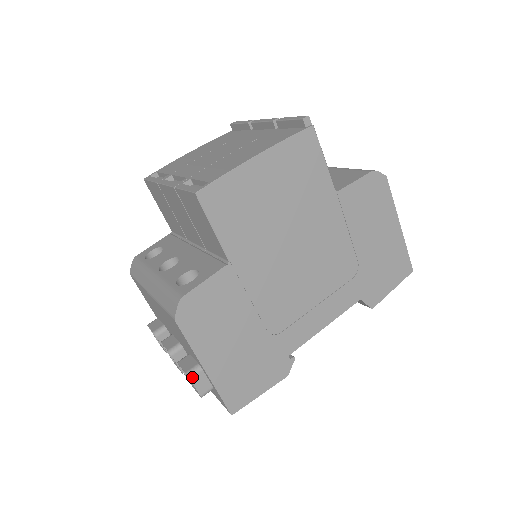
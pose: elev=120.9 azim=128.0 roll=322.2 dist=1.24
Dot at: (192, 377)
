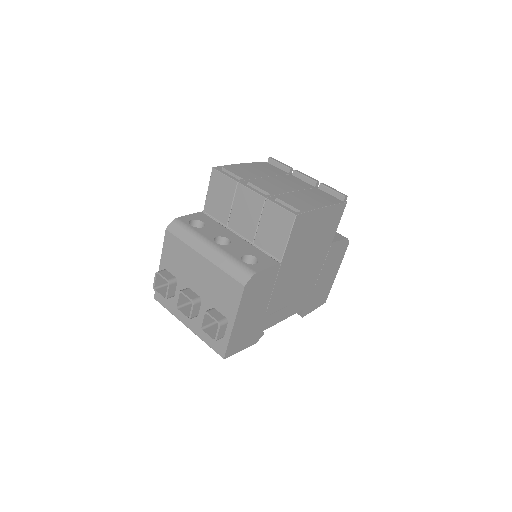
Dot at: (221, 326)
